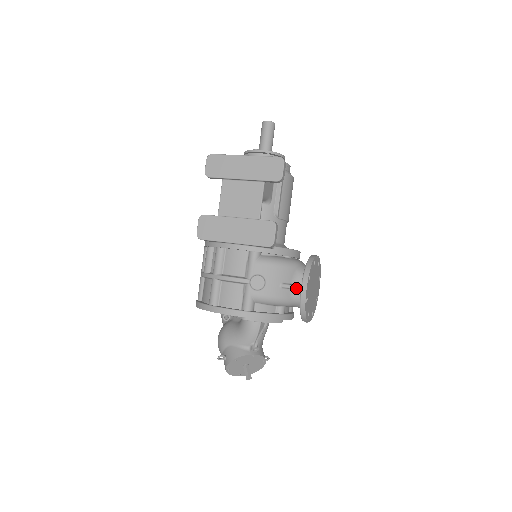
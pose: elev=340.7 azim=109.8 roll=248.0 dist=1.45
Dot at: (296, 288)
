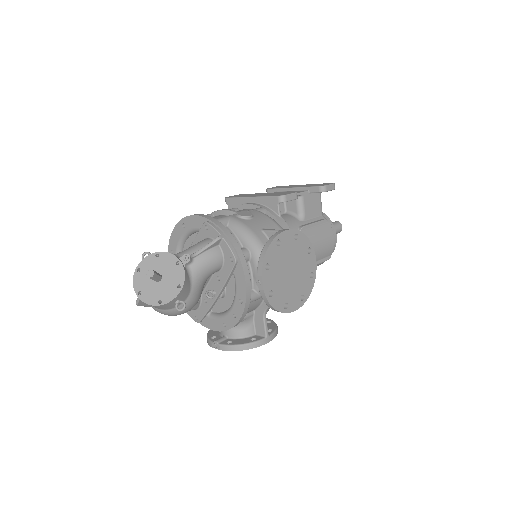
Dot at: (276, 230)
